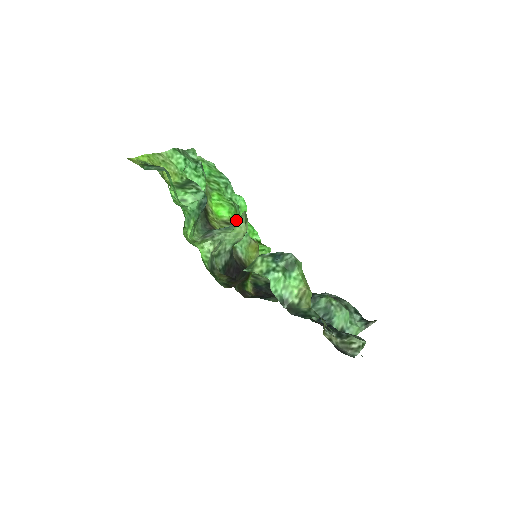
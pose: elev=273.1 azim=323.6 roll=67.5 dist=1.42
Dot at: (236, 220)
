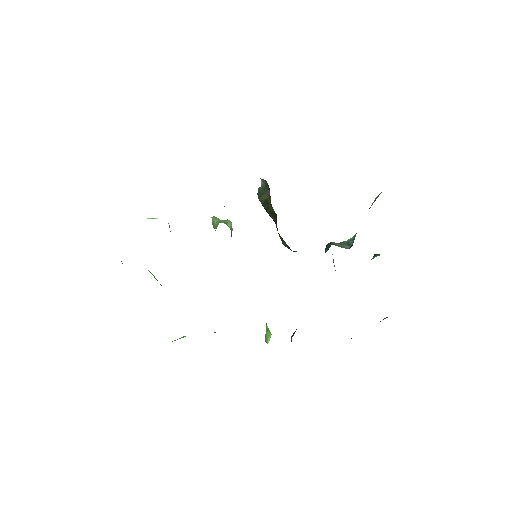
Dot at: occluded
